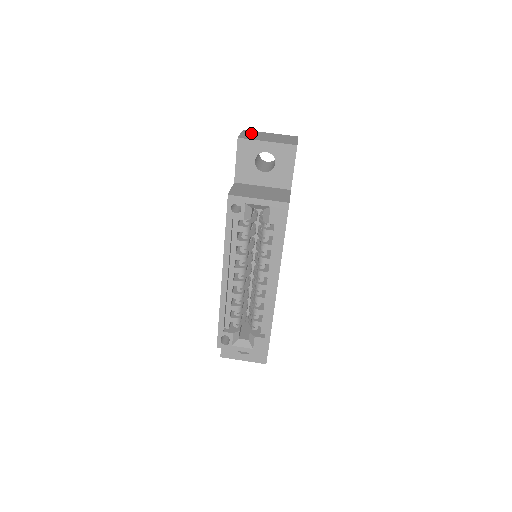
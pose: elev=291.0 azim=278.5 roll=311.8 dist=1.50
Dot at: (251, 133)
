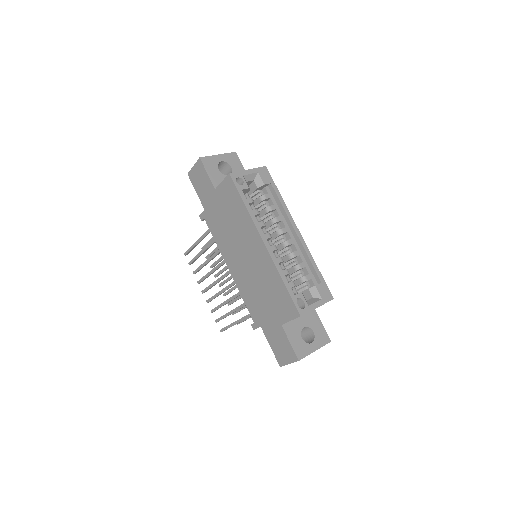
Dot at: occluded
